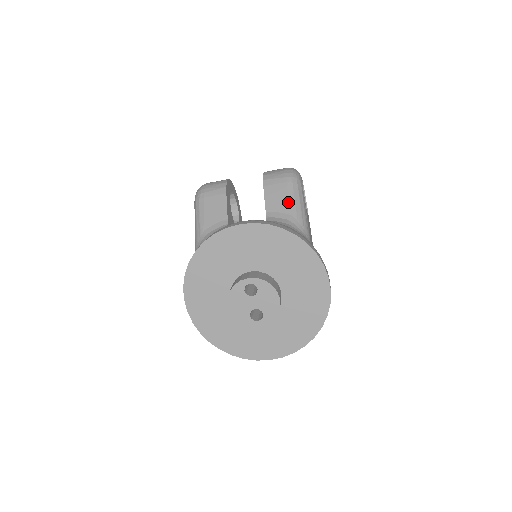
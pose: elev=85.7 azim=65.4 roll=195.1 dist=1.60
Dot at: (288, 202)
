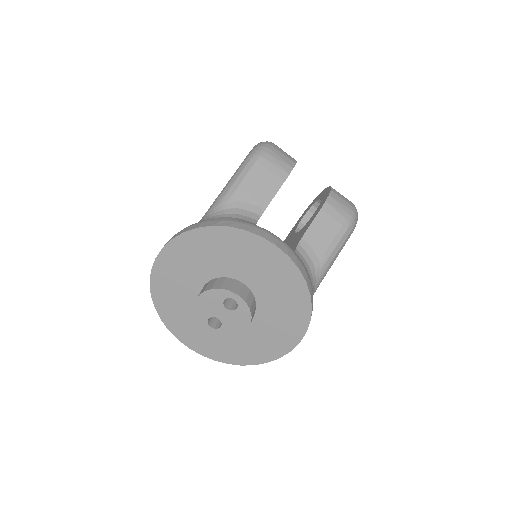
Dot at: (328, 246)
